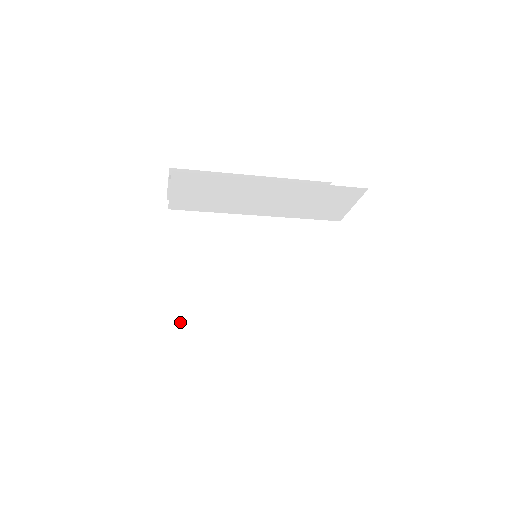
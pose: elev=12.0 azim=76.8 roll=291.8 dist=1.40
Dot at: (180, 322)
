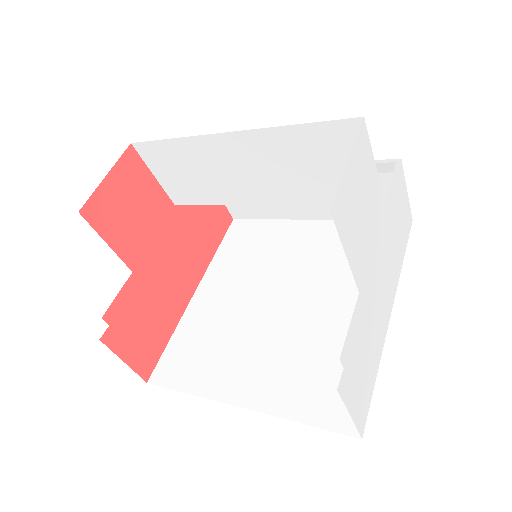
Dot at: (186, 345)
